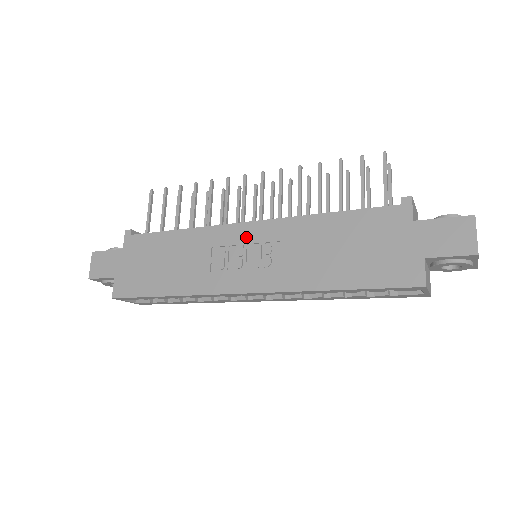
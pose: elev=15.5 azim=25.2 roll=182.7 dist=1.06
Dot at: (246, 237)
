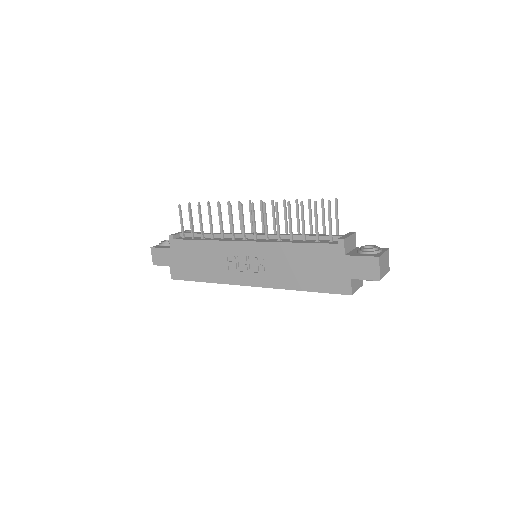
Dot at: (247, 251)
